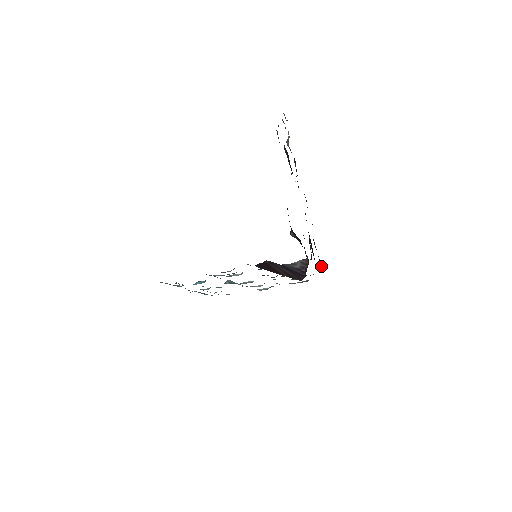
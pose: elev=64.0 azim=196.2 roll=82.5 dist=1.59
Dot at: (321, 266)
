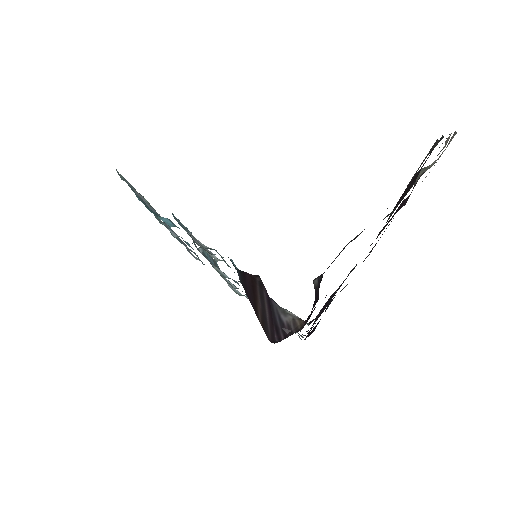
Dot at: occluded
